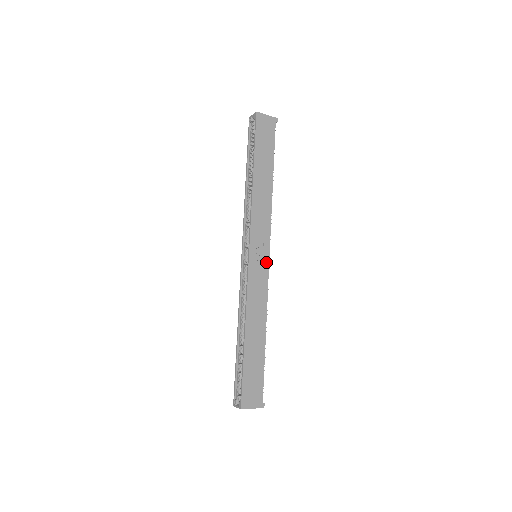
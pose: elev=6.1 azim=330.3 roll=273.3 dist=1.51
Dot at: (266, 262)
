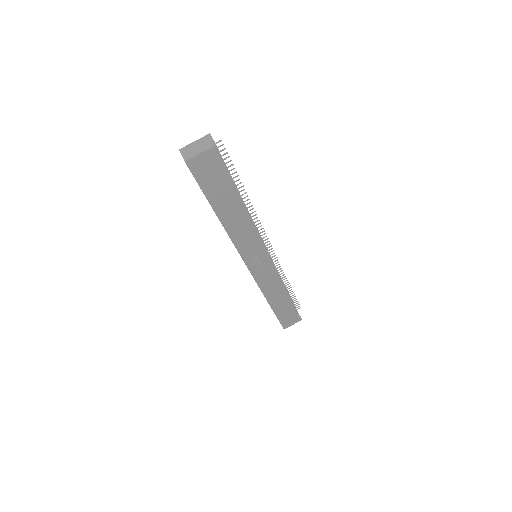
Dot at: (267, 262)
